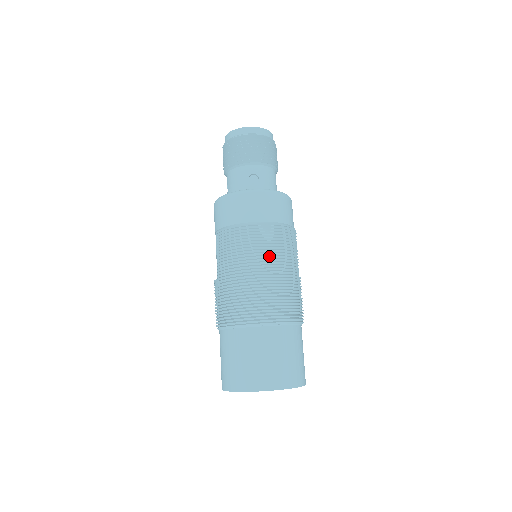
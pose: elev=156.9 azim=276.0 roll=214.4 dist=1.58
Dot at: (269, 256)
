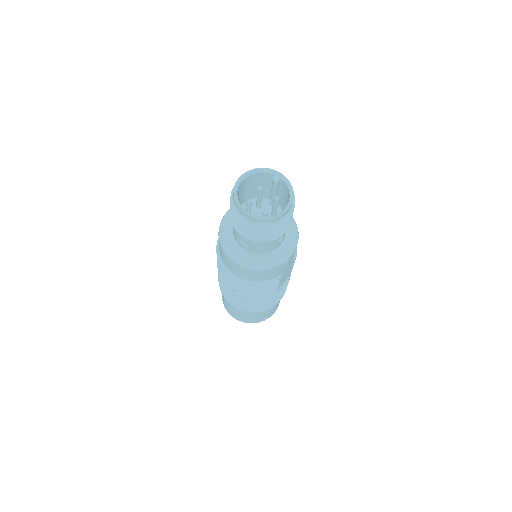
Dot at: (239, 291)
